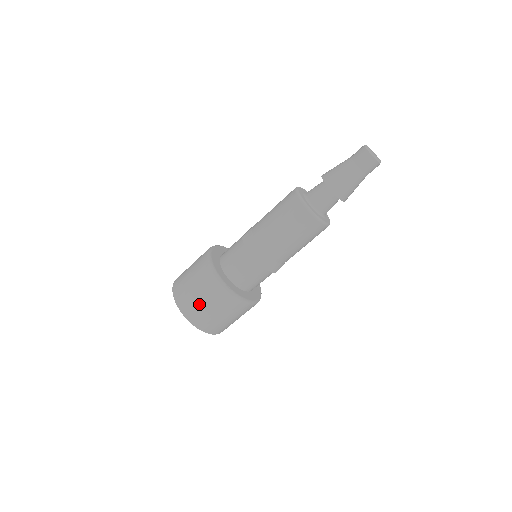
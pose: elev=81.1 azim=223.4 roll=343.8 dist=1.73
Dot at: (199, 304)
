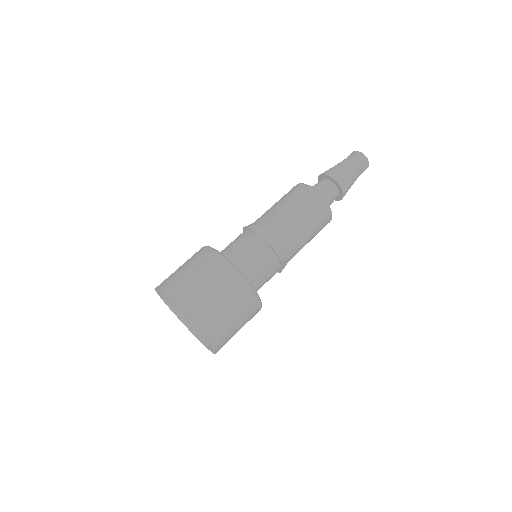
Dot at: (193, 284)
